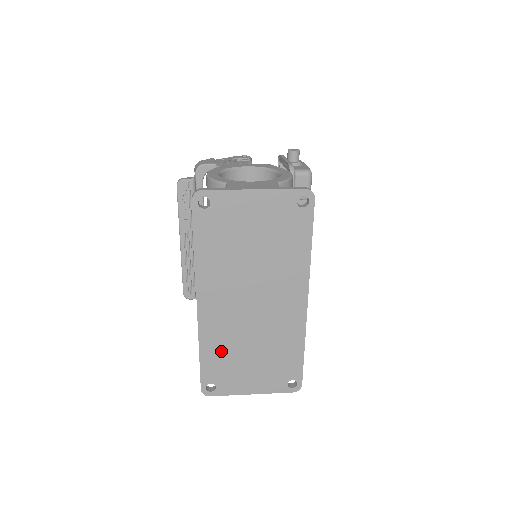
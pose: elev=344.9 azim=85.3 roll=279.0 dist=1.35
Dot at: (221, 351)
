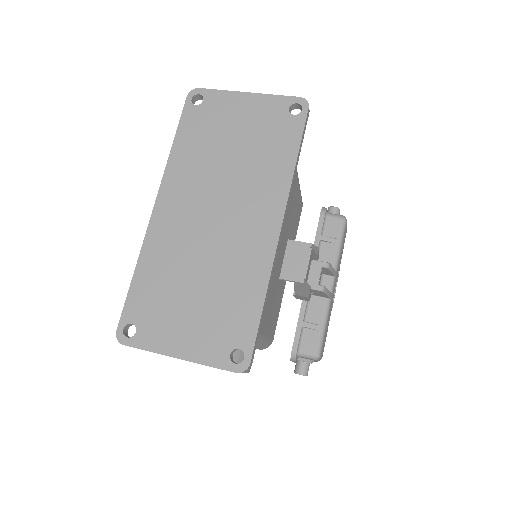
Dot at: (160, 275)
